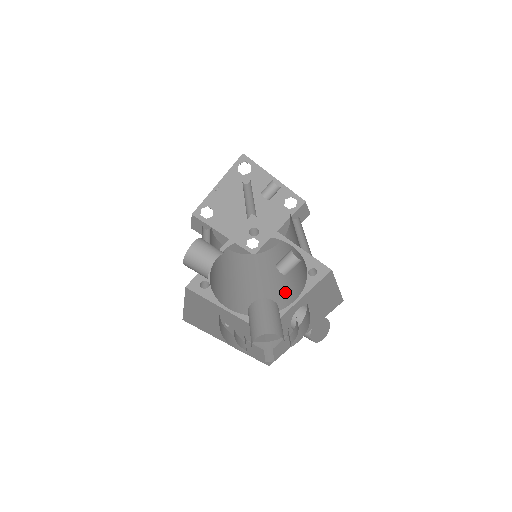
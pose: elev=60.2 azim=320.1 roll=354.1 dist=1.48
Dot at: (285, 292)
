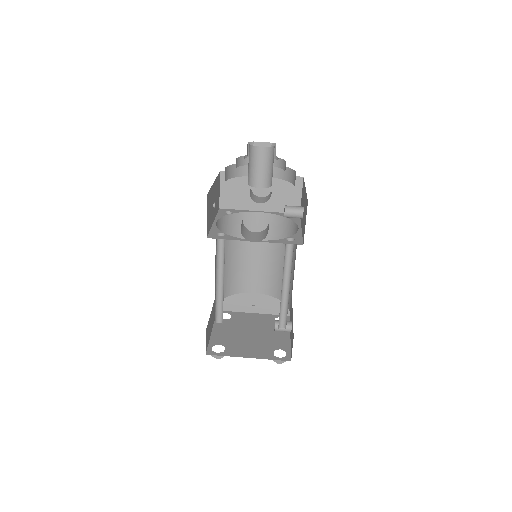
Dot at: occluded
